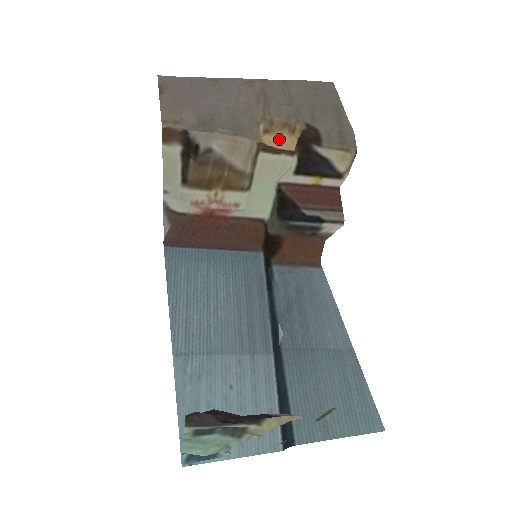
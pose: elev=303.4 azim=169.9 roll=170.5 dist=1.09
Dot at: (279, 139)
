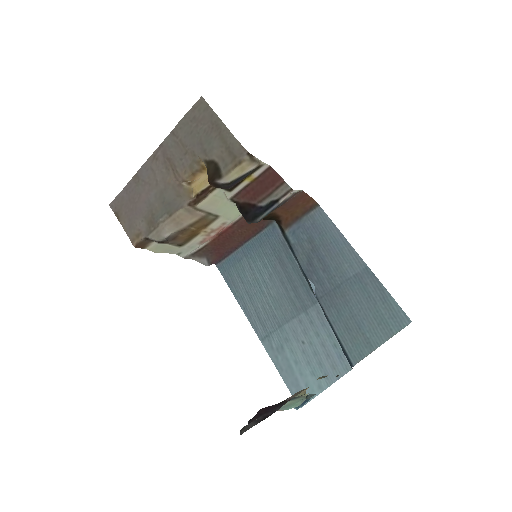
Dot at: (201, 179)
